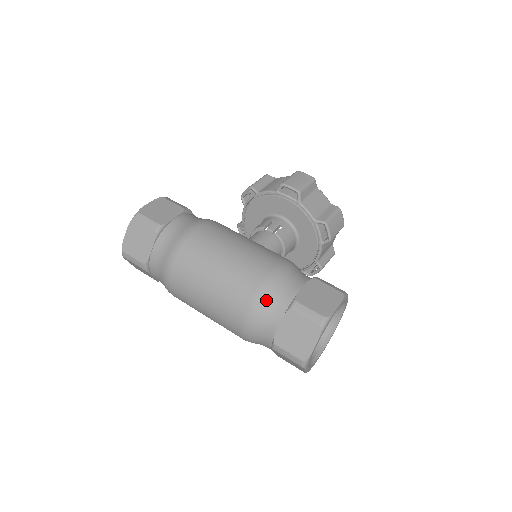
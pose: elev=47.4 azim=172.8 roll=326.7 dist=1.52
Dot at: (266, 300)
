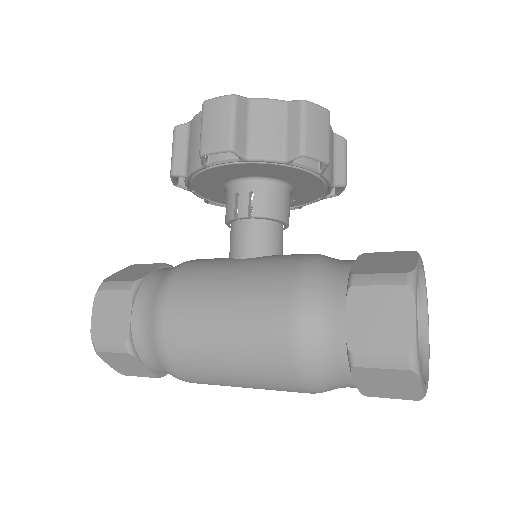
Dot at: (314, 369)
